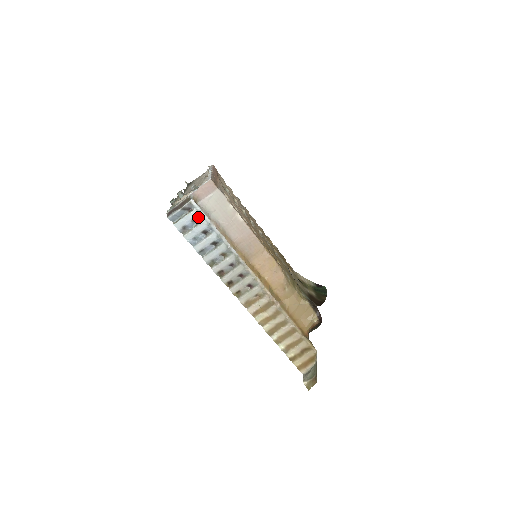
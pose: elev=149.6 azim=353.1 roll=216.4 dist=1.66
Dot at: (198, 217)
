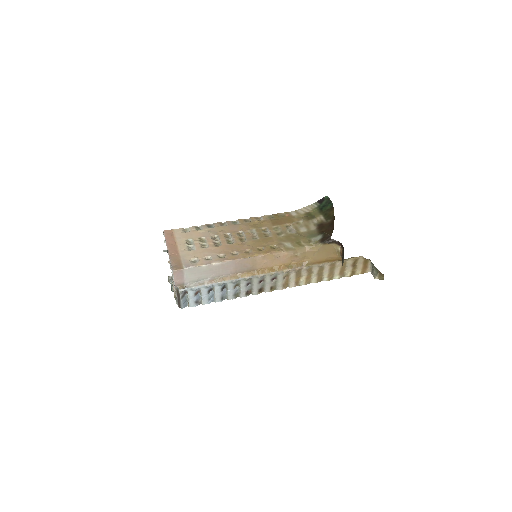
Dot at: (195, 291)
